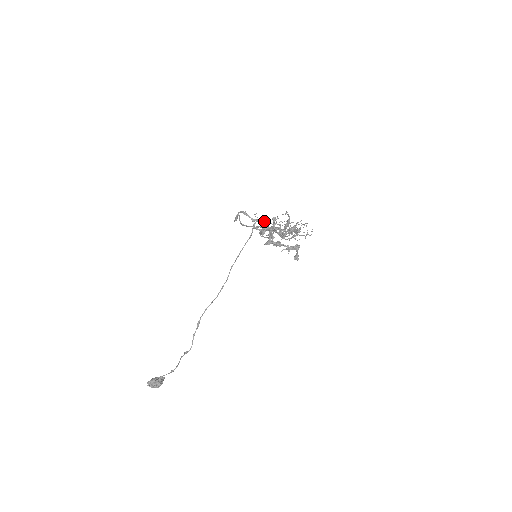
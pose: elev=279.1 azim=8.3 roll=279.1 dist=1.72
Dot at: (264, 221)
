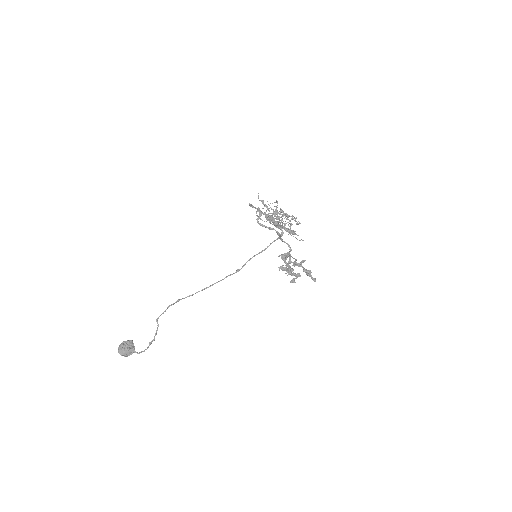
Dot at: occluded
